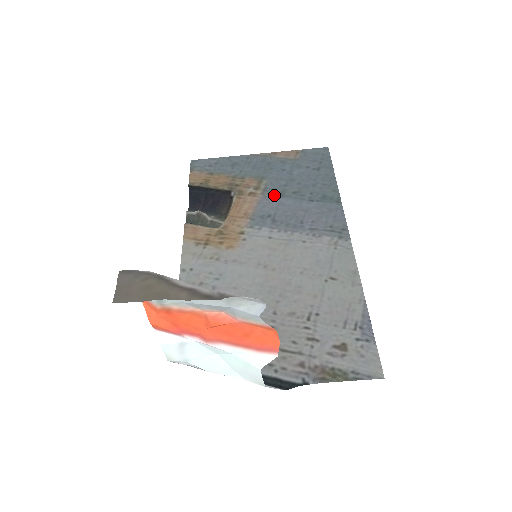
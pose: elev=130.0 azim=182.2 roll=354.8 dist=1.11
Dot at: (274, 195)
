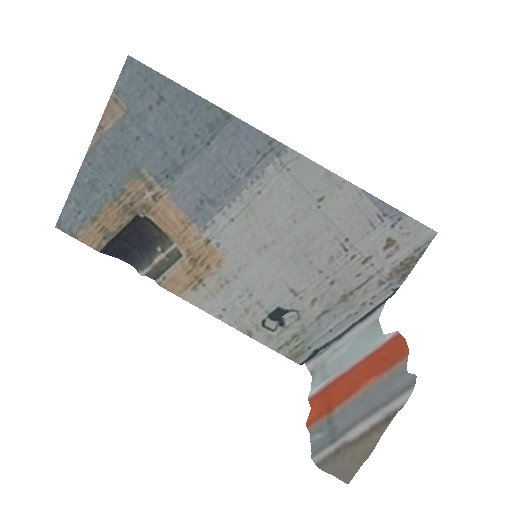
Dot at: (173, 177)
